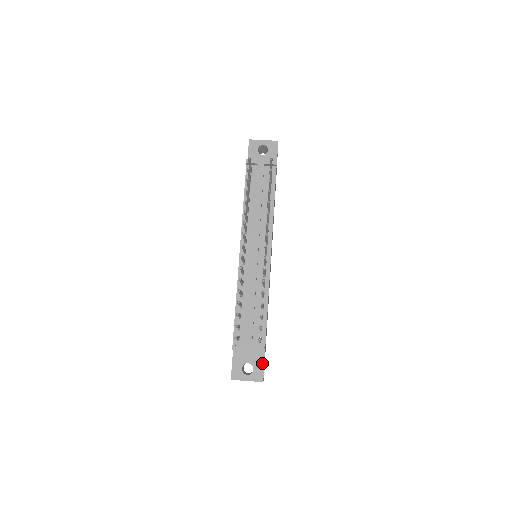
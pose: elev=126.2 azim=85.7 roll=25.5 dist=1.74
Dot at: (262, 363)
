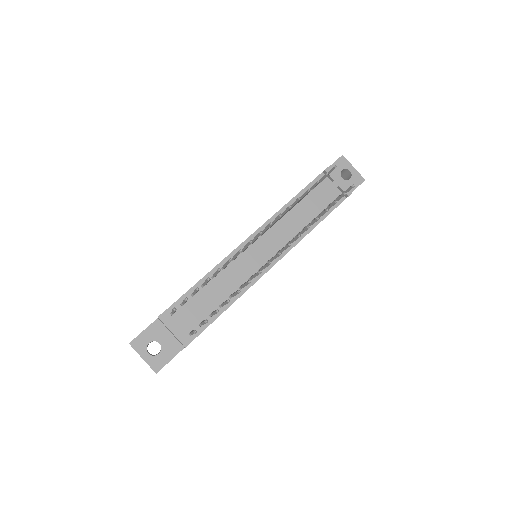
Dot at: (172, 355)
